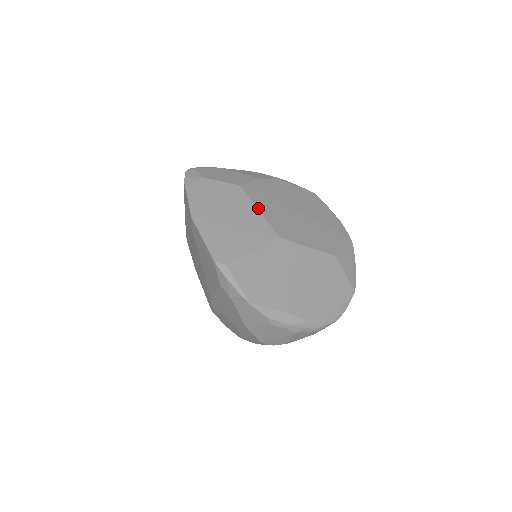
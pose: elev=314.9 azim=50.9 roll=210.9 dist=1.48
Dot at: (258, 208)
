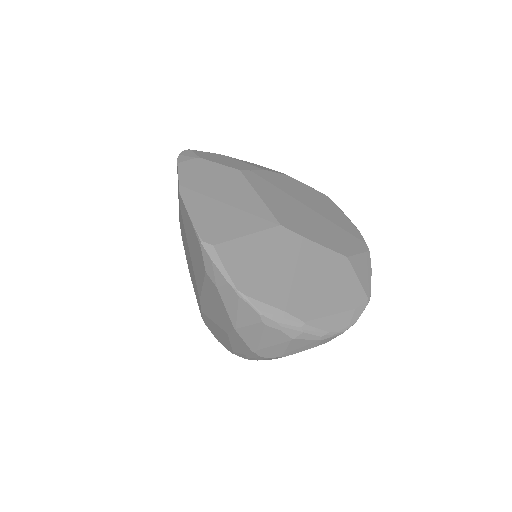
Dot at: (259, 194)
